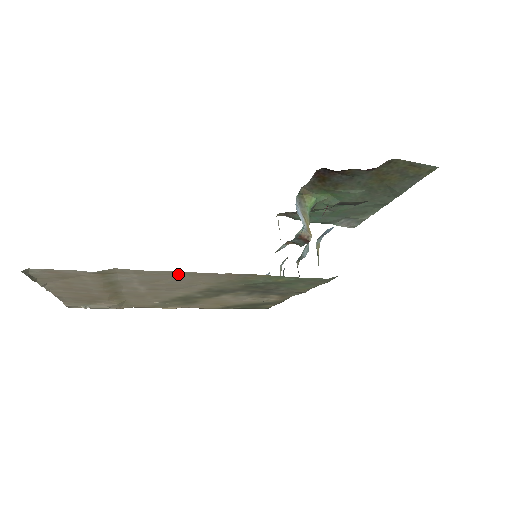
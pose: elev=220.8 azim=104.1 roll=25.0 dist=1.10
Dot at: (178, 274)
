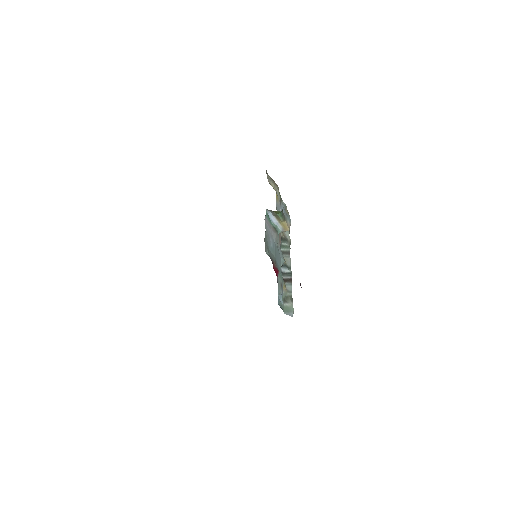
Dot at: occluded
